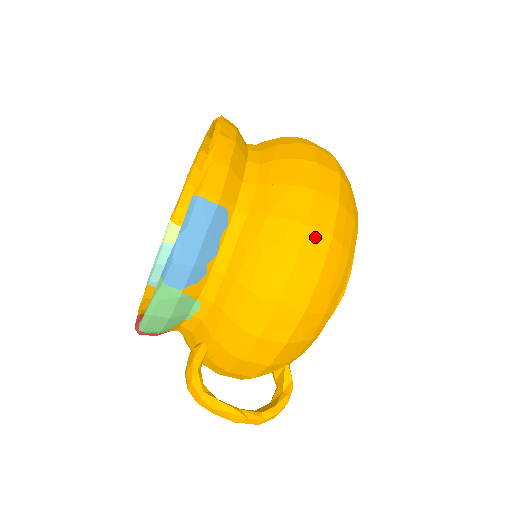
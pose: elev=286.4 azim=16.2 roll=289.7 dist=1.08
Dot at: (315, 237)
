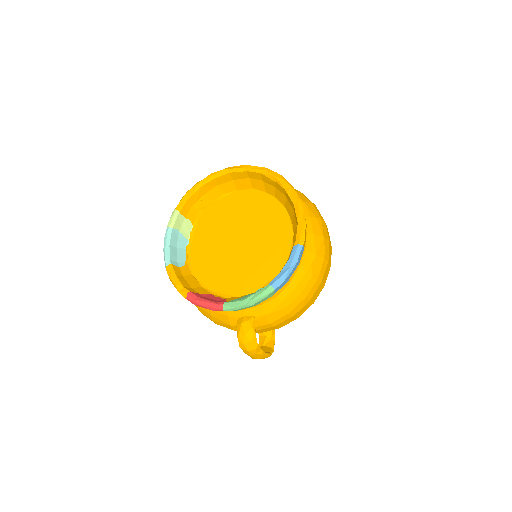
Dot at: (328, 267)
